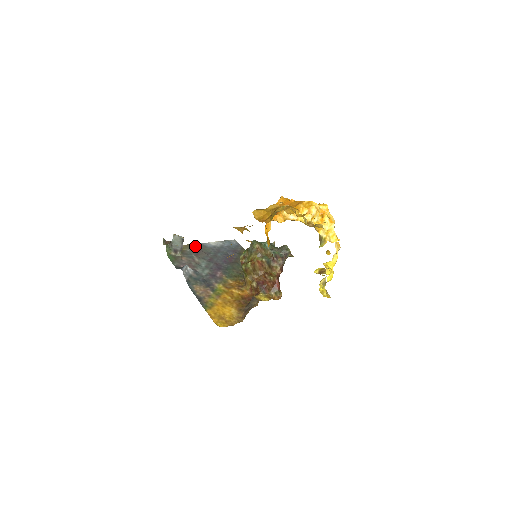
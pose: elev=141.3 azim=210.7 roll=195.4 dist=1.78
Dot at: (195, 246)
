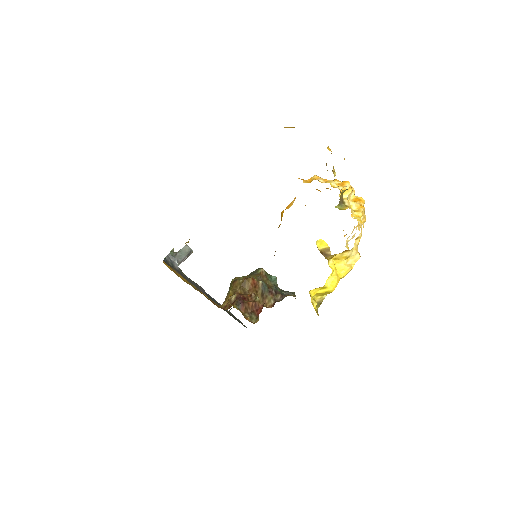
Dot at: (196, 283)
